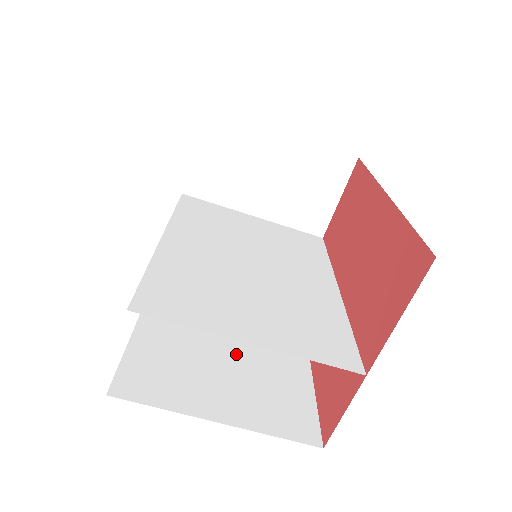
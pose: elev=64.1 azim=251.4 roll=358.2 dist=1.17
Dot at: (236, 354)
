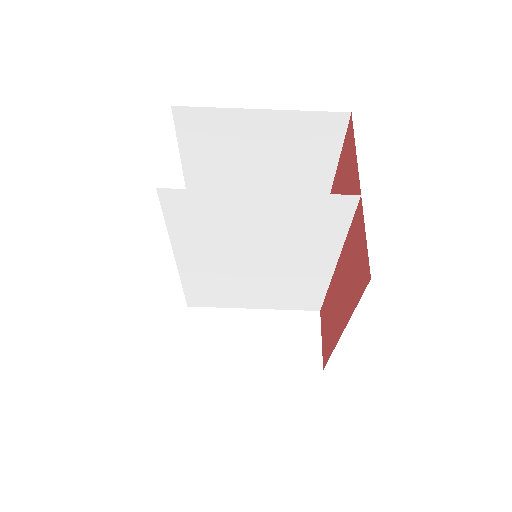
Dot at: occluded
